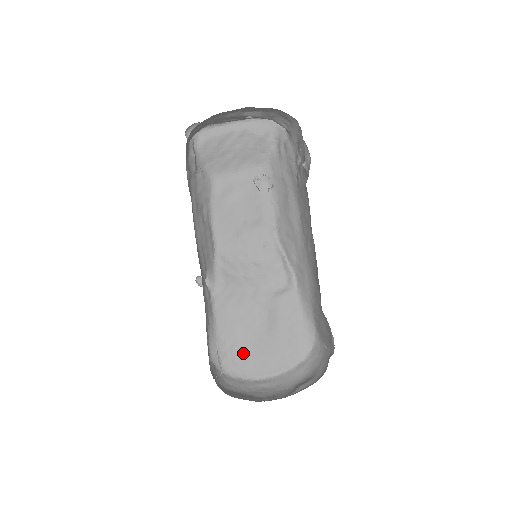
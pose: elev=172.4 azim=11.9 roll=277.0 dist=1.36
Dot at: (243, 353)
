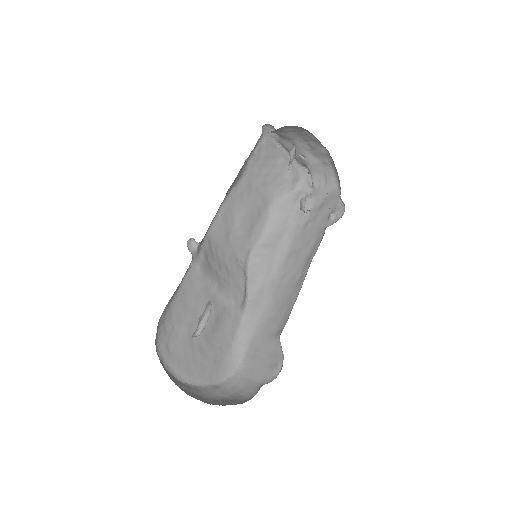
Dot at: (179, 341)
